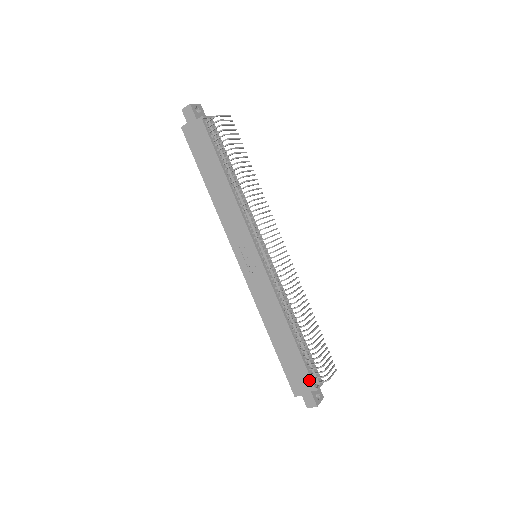
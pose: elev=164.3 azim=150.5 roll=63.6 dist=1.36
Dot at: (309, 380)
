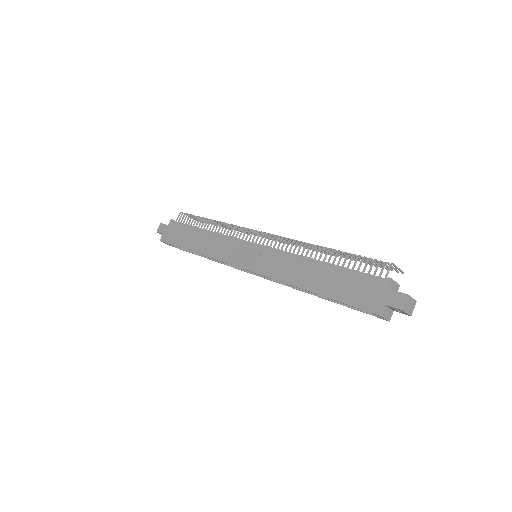
Dot at: (374, 280)
